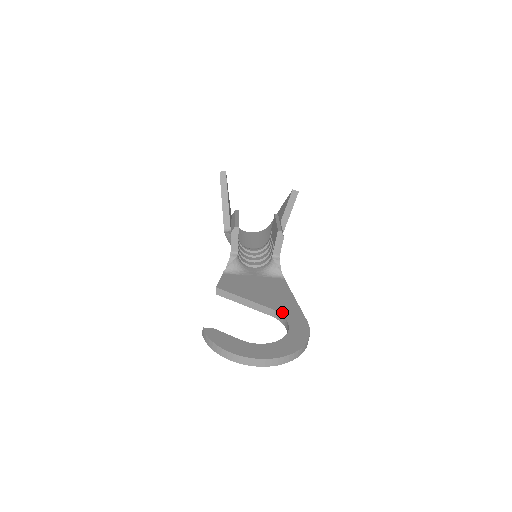
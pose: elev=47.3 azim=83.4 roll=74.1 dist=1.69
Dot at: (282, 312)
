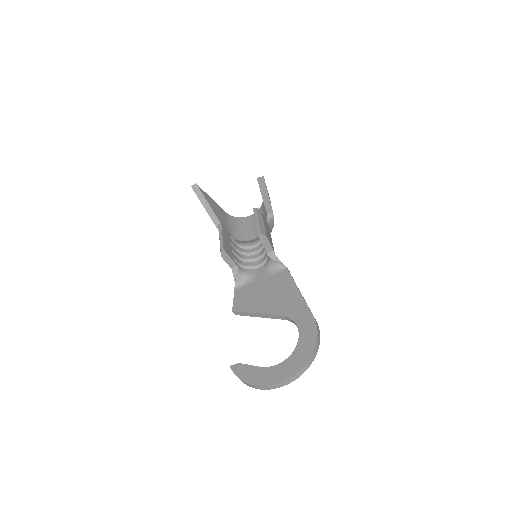
Dot at: (290, 315)
